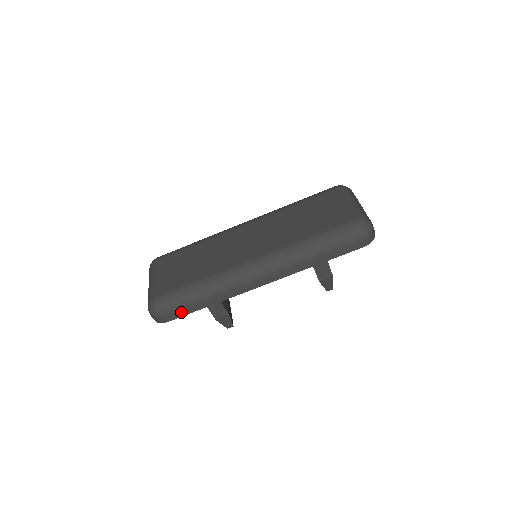
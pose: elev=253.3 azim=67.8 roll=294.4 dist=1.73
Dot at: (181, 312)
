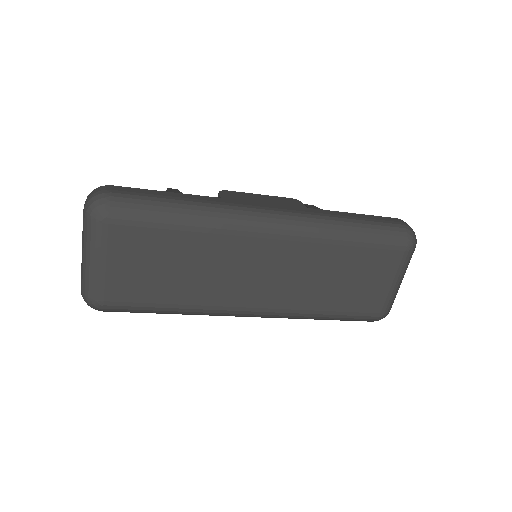
Dot at: occluded
